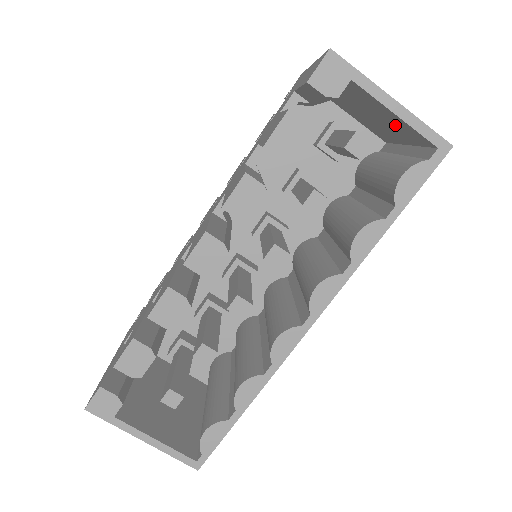
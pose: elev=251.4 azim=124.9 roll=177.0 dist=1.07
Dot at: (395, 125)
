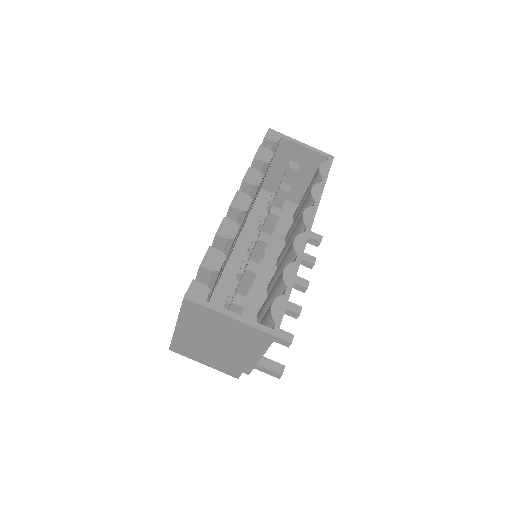
Dot at: (306, 163)
